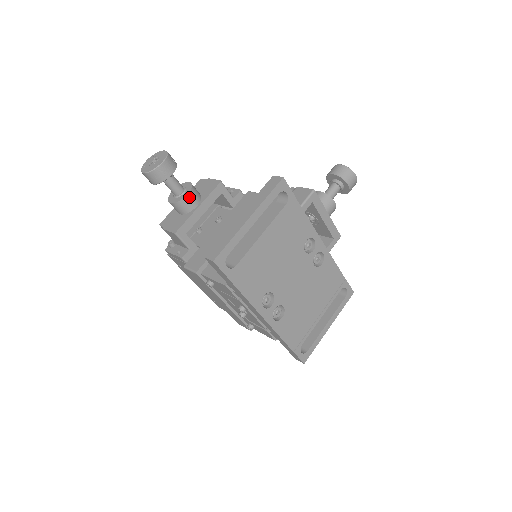
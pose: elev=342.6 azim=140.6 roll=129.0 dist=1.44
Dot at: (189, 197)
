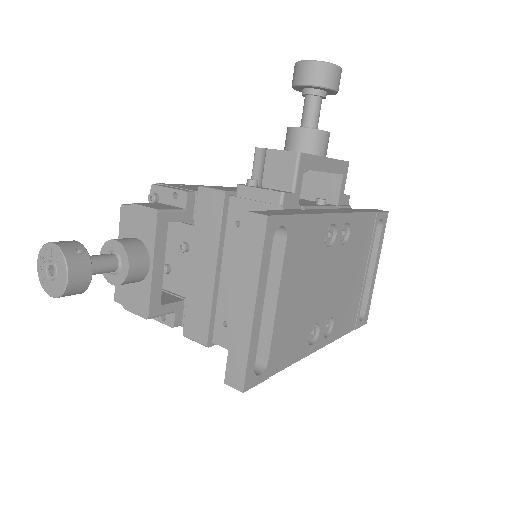
Dot at: (133, 268)
